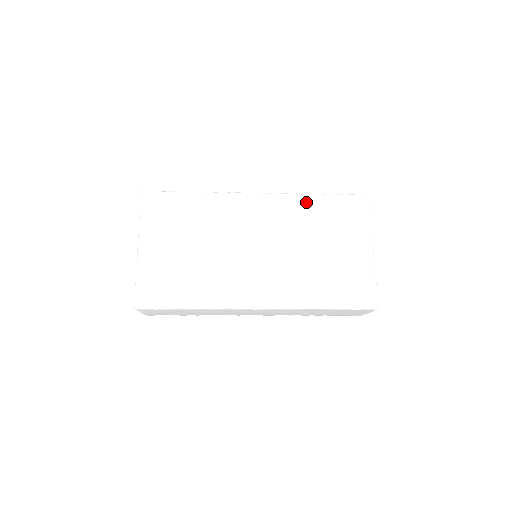
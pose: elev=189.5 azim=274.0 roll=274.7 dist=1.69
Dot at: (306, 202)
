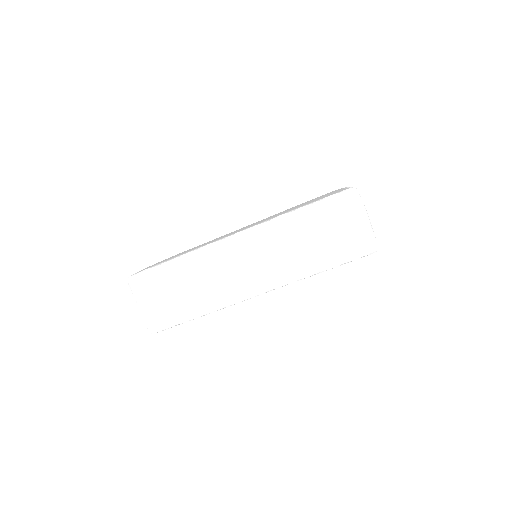
Dot at: occluded
